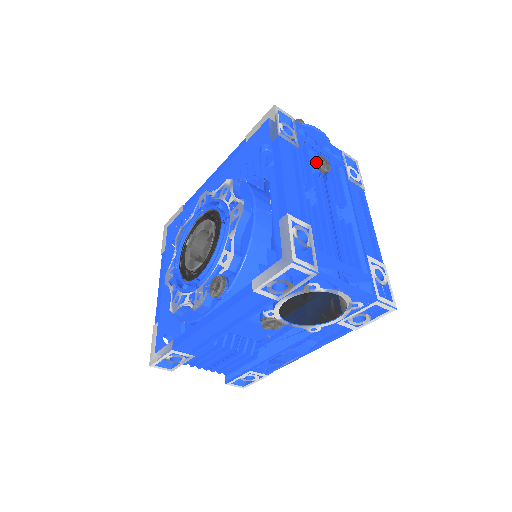
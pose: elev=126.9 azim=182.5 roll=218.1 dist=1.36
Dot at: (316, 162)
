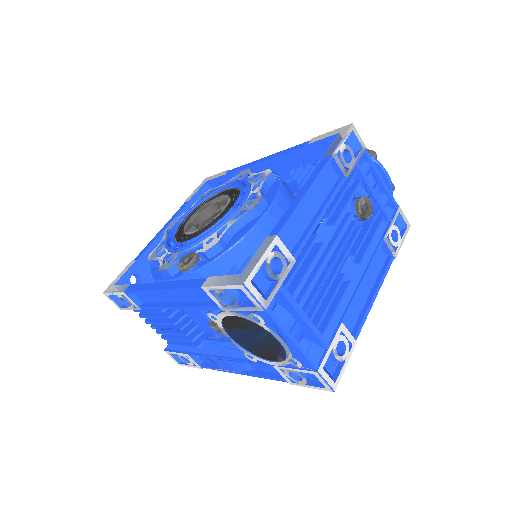
Dot at: (358, 203)
